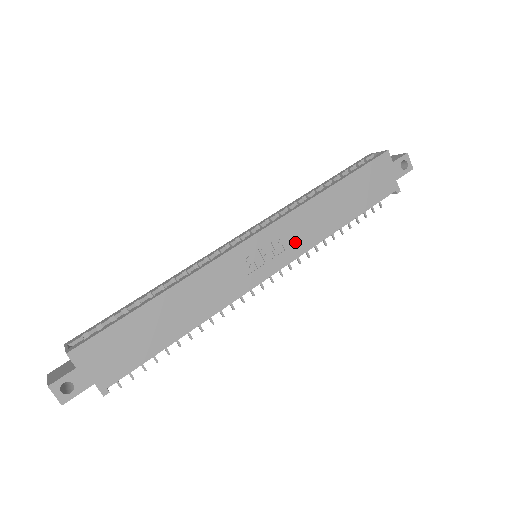
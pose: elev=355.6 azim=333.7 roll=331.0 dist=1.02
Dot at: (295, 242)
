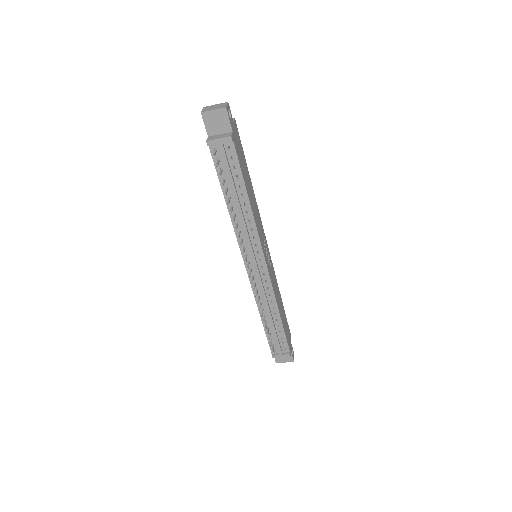
Dot at: (272, 278)
